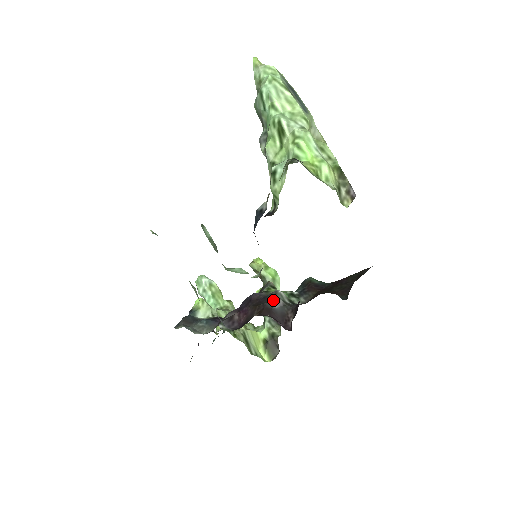
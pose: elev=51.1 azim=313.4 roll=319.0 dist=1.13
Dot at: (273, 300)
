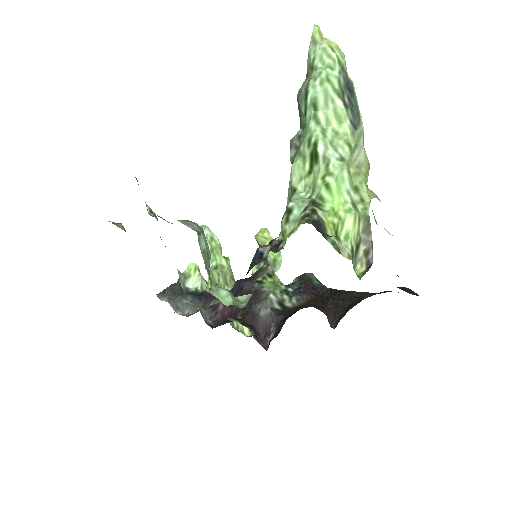
Dot at: (261, 305)
